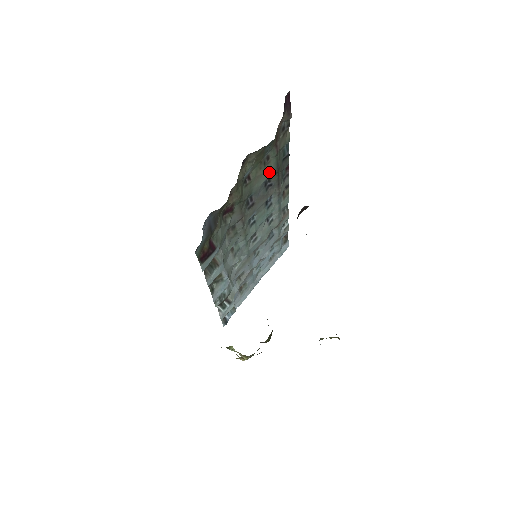
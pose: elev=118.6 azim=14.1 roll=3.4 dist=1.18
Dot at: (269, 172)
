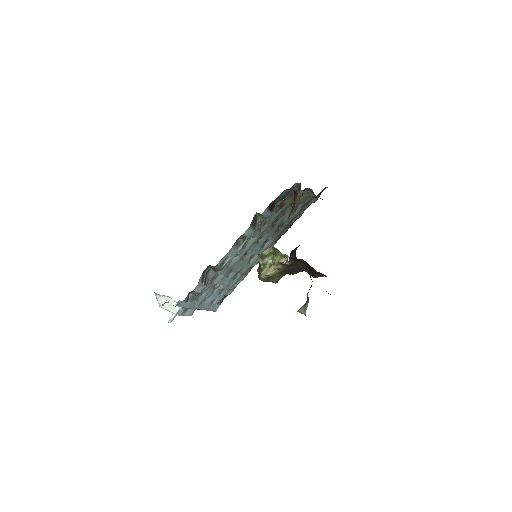
Dot at: (289, 219)
